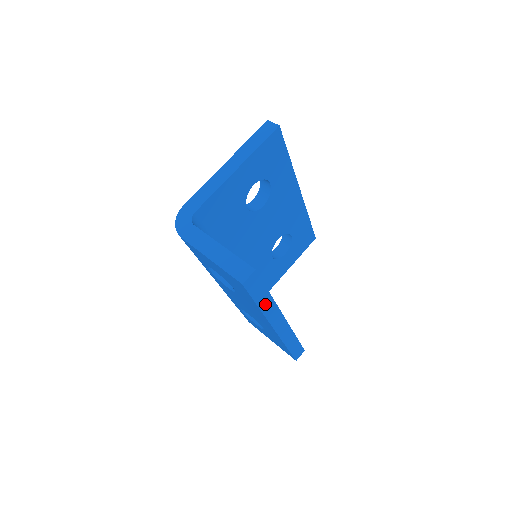
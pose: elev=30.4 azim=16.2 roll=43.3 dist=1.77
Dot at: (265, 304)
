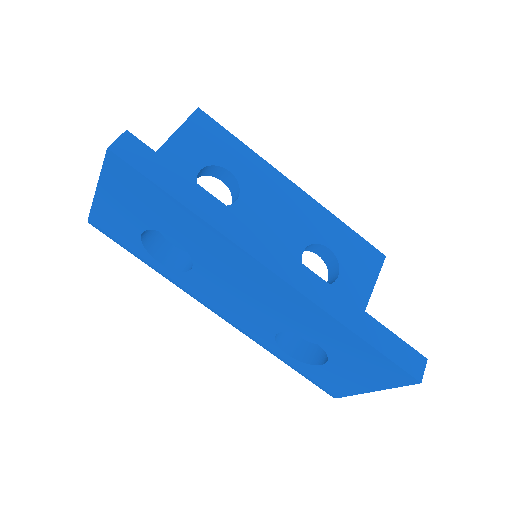
Dot at: (201, 205)
